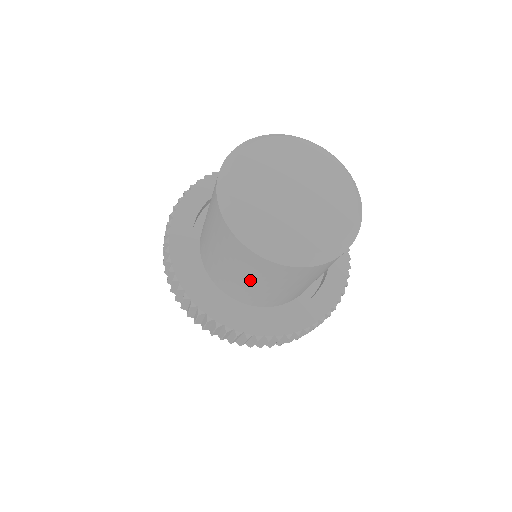
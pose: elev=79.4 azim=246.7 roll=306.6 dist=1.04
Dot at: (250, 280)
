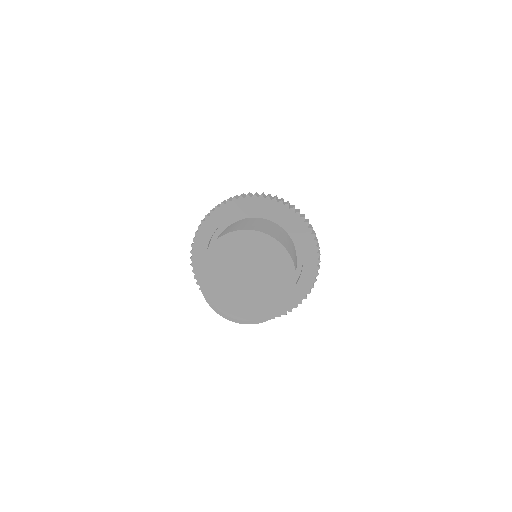
Dot at: occluded
